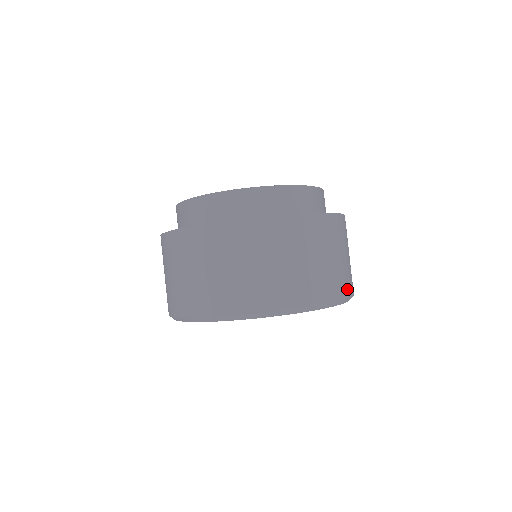
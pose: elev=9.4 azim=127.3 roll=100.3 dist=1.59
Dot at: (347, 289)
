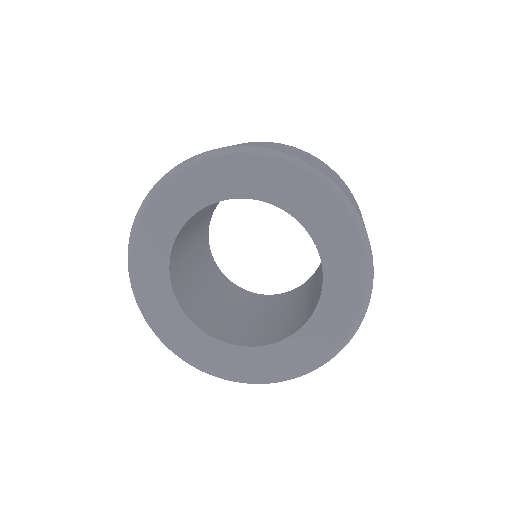
Dot at: occluded
